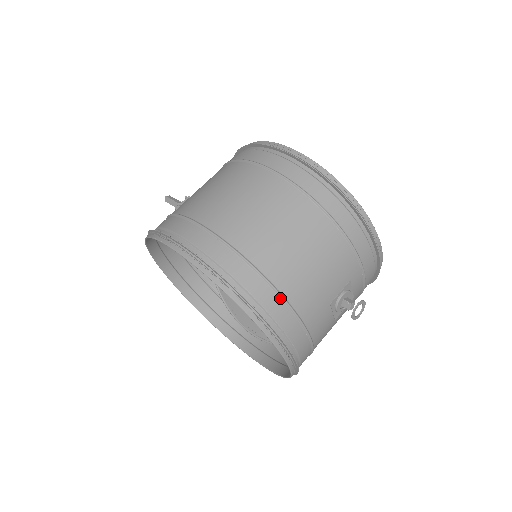
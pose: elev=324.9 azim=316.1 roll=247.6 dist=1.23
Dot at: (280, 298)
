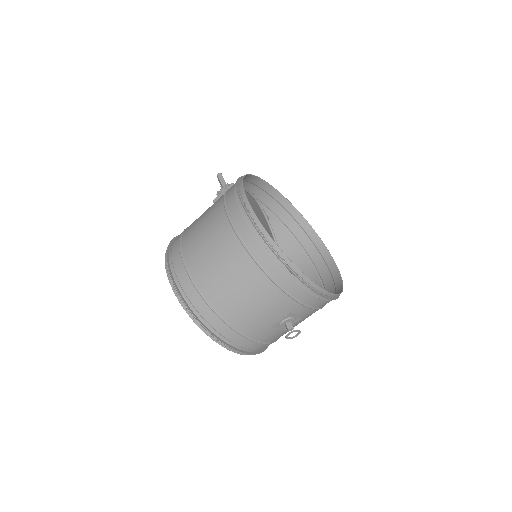
Dot at: (226, 324)
